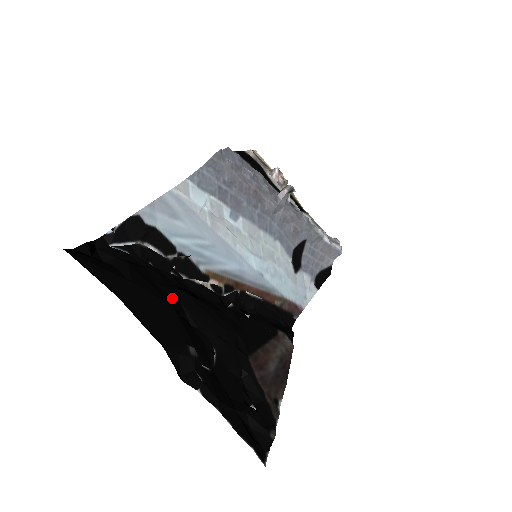
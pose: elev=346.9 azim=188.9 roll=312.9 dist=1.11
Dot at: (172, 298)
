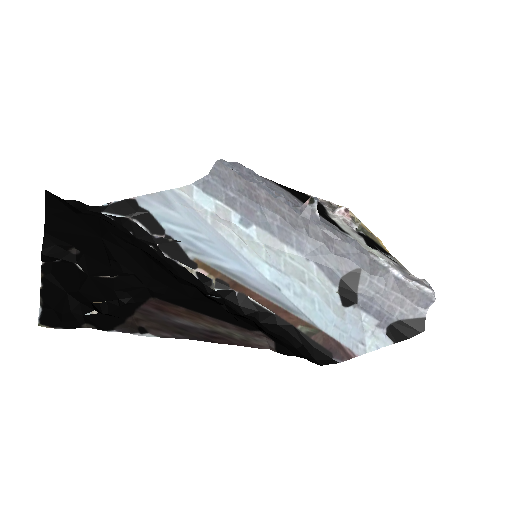
Dot at: (115, 242)
